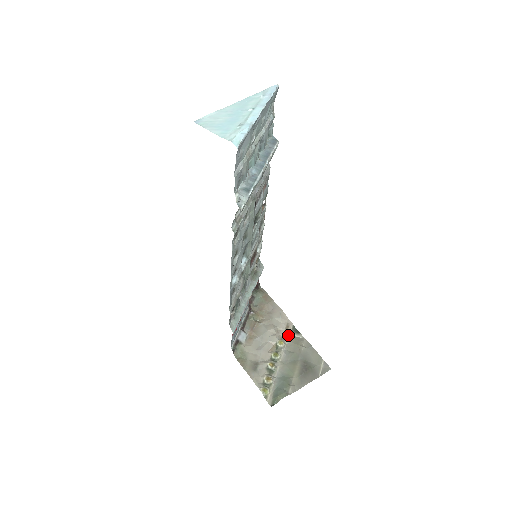
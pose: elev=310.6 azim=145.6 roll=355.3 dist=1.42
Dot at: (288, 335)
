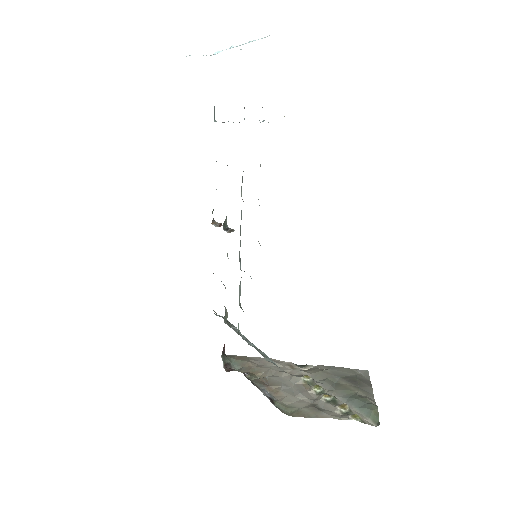
Dot at: (301, 371)
